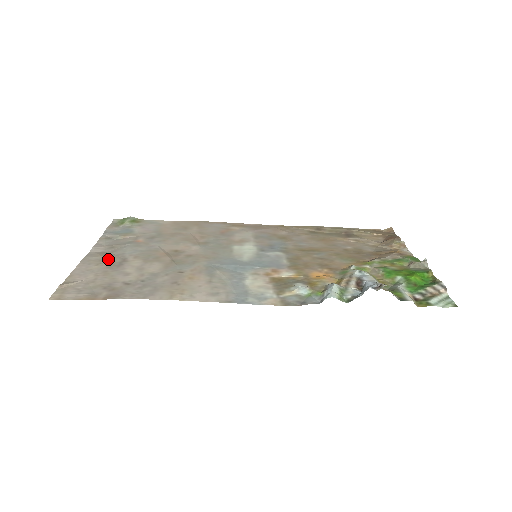
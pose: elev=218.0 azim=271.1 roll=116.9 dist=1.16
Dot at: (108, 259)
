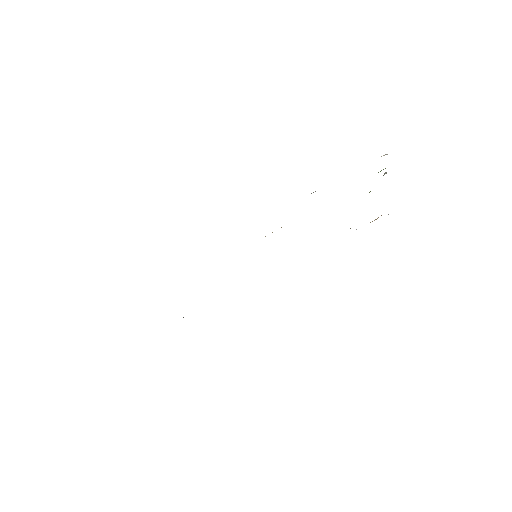
Dot at: occluded
